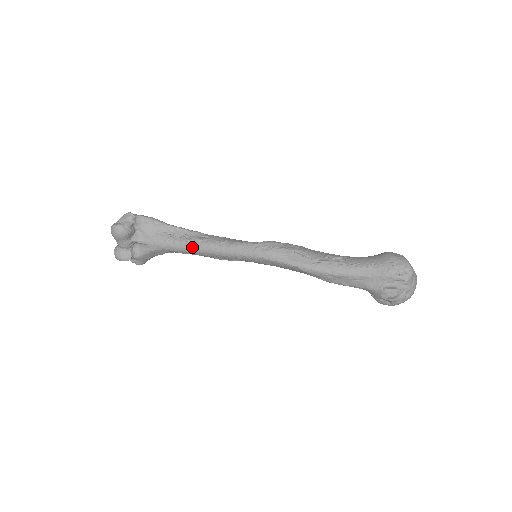
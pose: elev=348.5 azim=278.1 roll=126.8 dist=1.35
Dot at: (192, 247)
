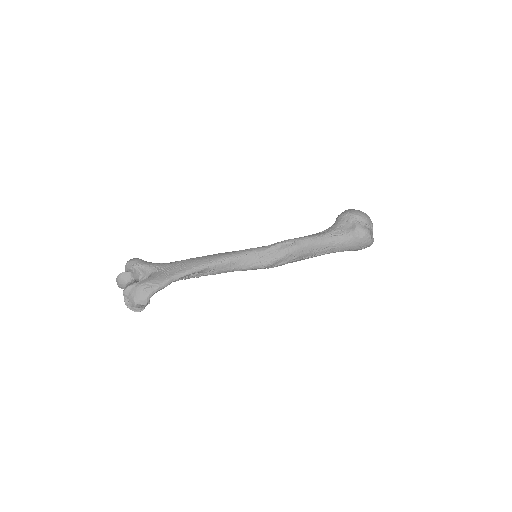
Dot at: occluded
